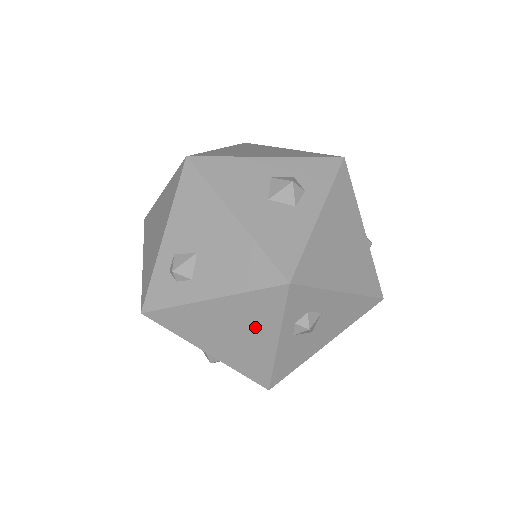
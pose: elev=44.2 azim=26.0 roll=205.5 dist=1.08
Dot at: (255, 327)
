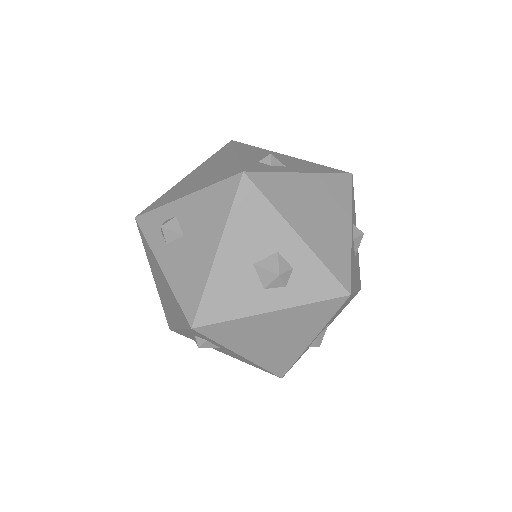
Dot at: (173, 309)
